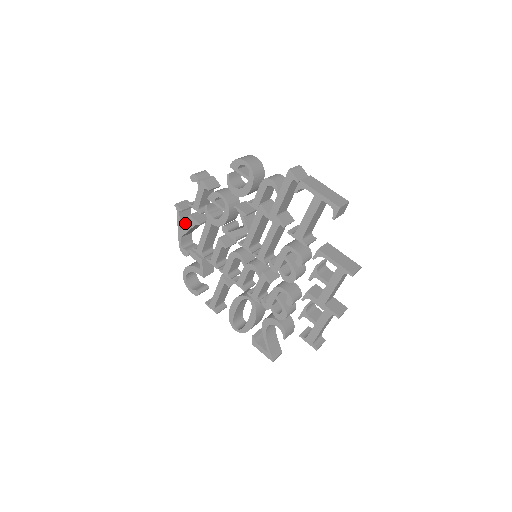
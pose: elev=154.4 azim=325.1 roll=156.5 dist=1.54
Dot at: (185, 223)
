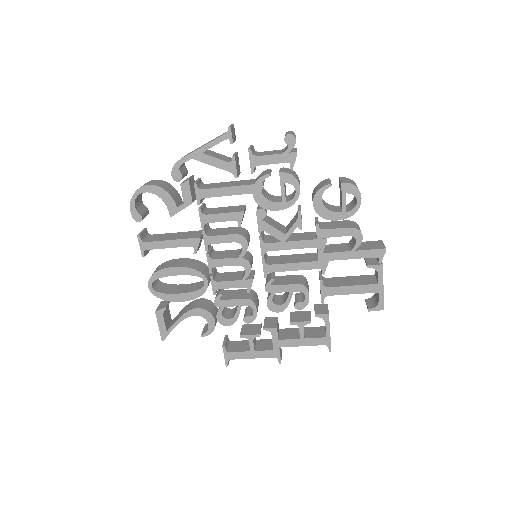
Dot at: occluded
